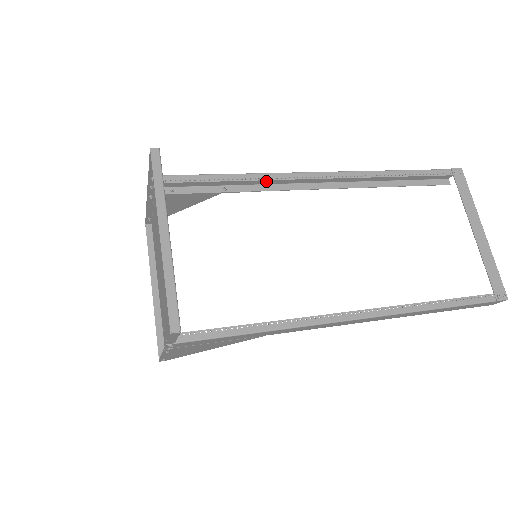
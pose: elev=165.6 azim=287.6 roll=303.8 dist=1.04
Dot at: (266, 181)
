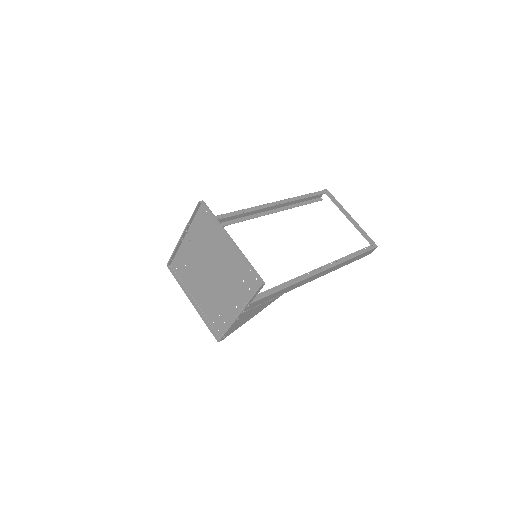
Dot at: (241, 215)
